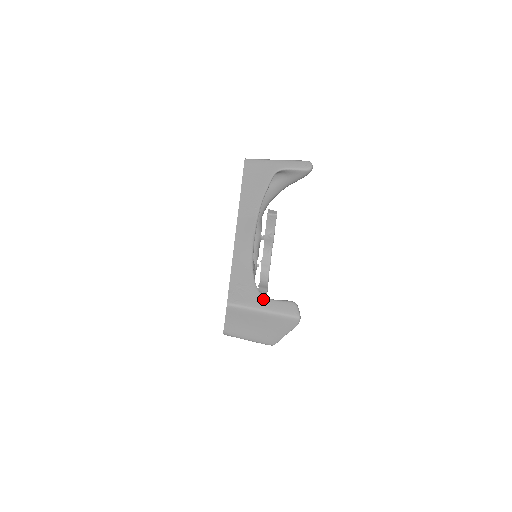
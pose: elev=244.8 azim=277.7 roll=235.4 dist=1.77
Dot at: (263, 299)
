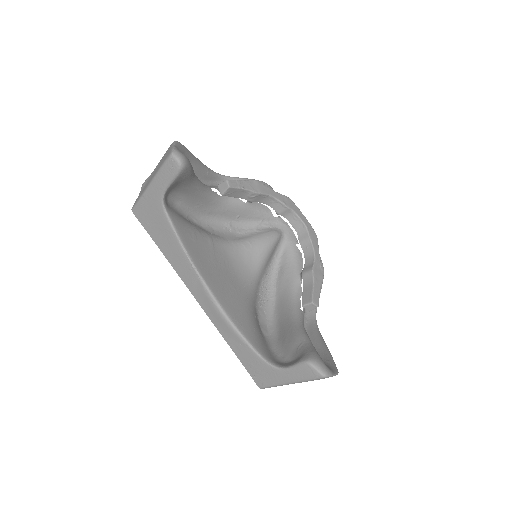
Dot at: (279, 373)
